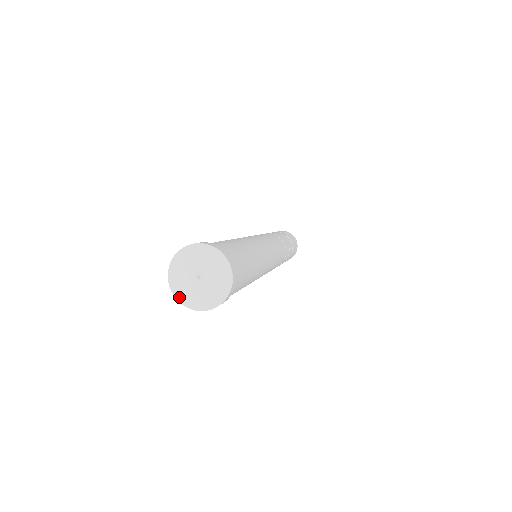
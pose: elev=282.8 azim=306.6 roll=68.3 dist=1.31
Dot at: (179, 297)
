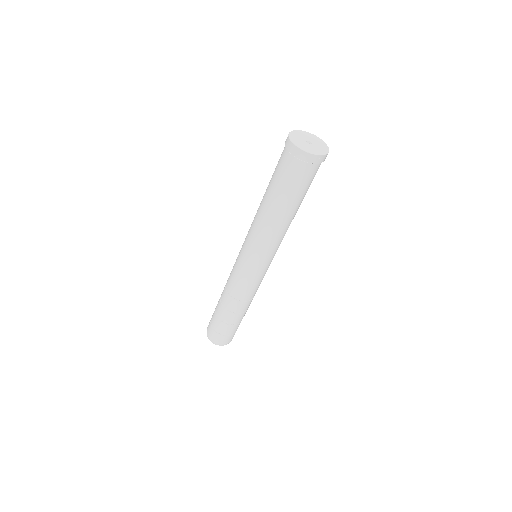
Dot at: (293, 141)
